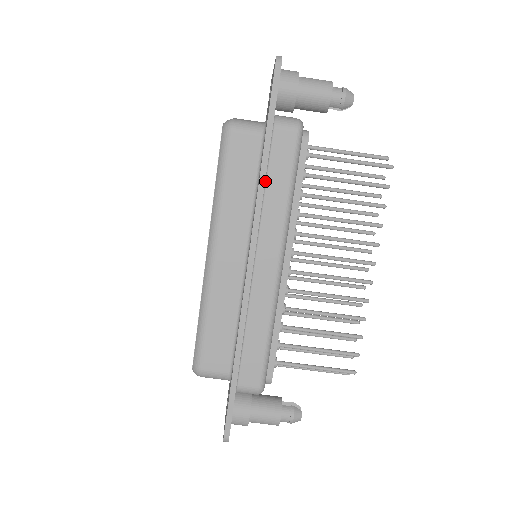
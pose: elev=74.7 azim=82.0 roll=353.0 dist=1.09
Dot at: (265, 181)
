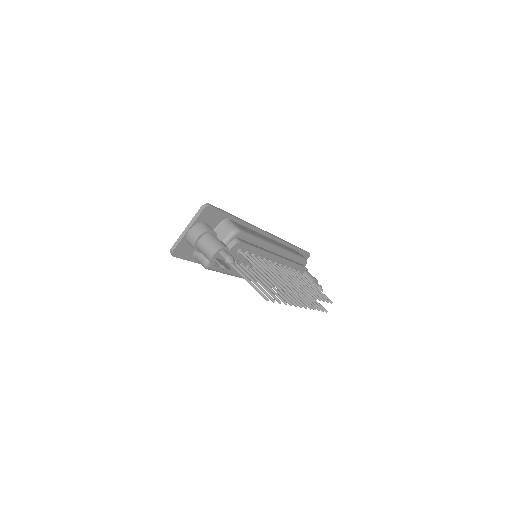
Dot at: (287, 246)
